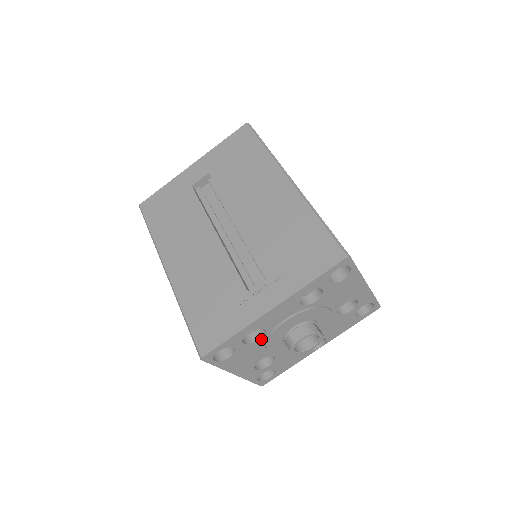
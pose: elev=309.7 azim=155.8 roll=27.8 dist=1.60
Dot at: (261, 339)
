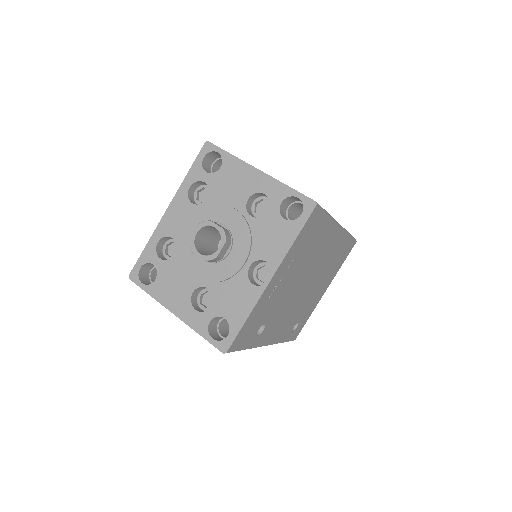
Dot at: (176, 254)
